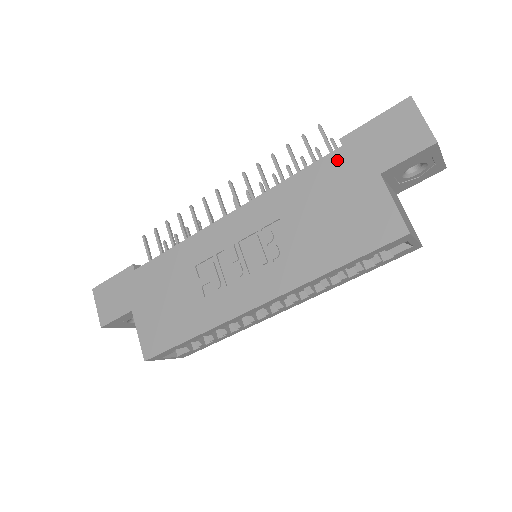
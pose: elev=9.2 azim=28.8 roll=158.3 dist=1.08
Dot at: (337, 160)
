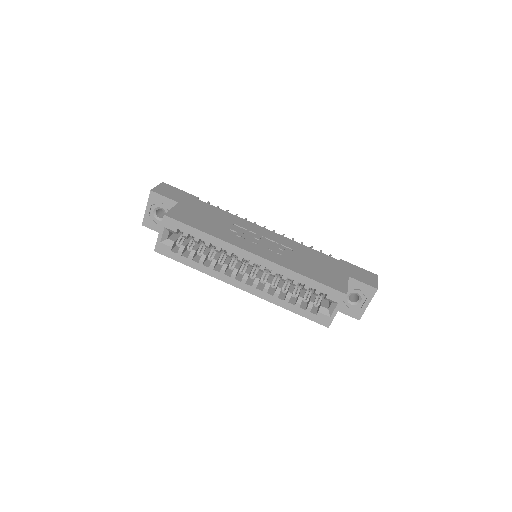
Dot at: (334, 261)
